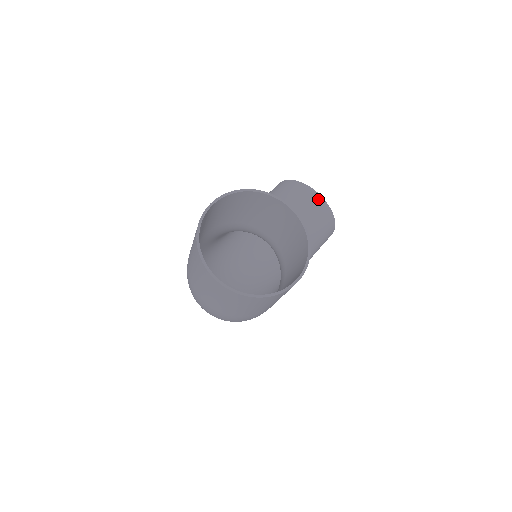
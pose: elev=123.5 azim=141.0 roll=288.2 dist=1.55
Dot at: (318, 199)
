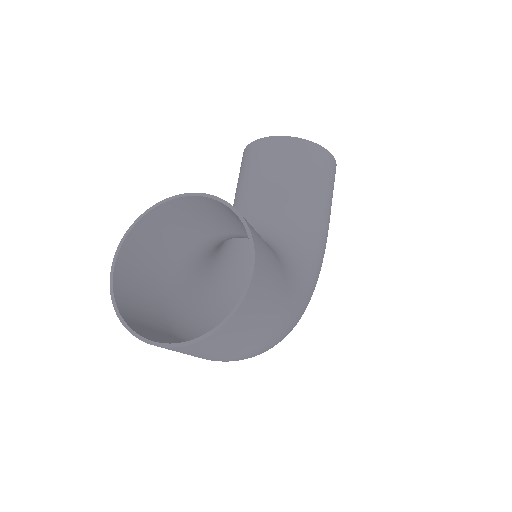
Dot at: (281, 142)
